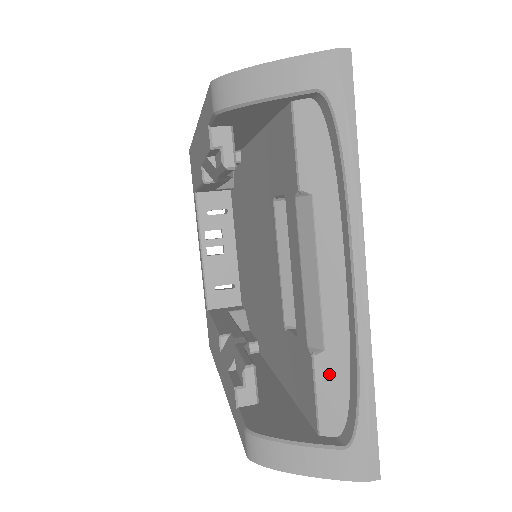
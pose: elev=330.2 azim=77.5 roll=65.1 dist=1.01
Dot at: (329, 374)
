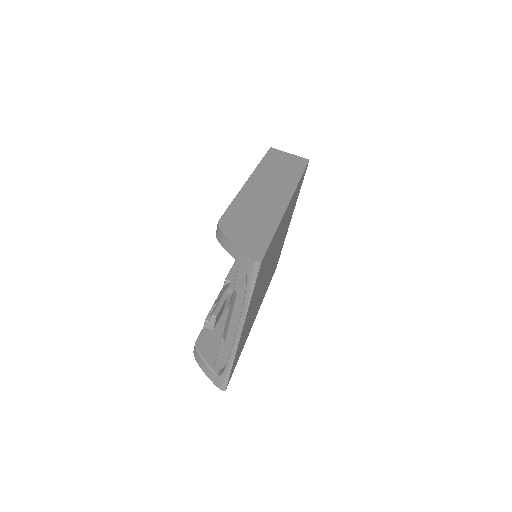
Dot at: (224, 350)
